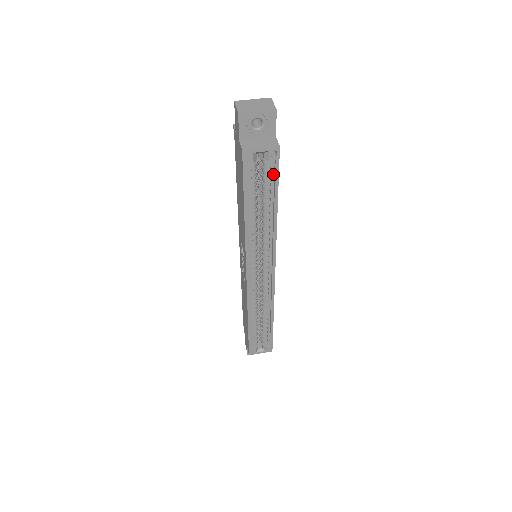
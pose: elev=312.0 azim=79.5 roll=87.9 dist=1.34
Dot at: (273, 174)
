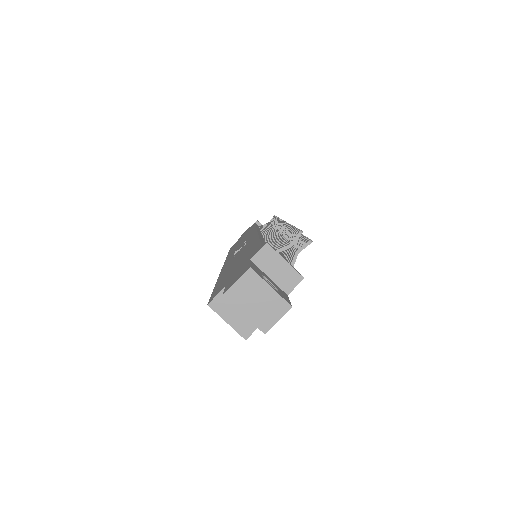
Dot at: occluded
